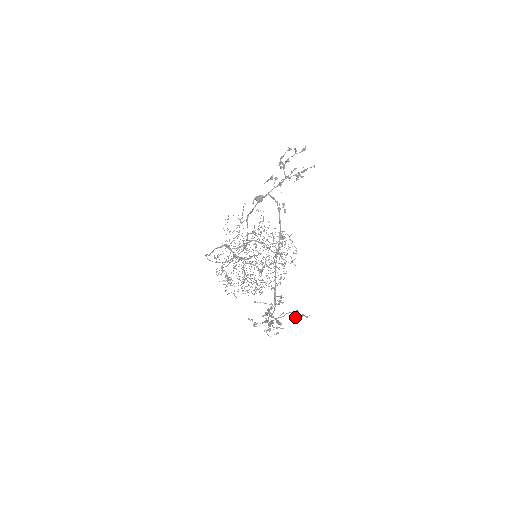
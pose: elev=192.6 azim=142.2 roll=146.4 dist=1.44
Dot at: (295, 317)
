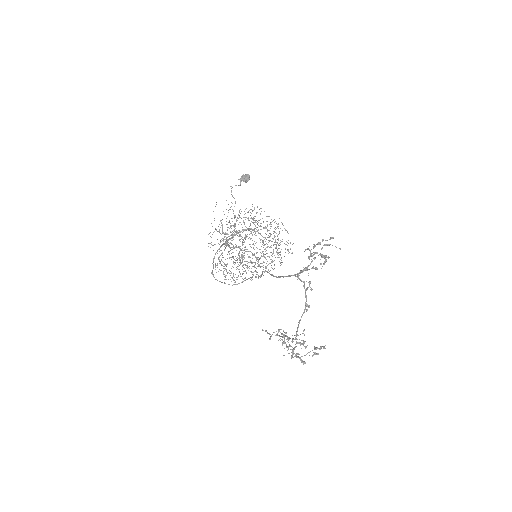
Dot at: (316, 354)
